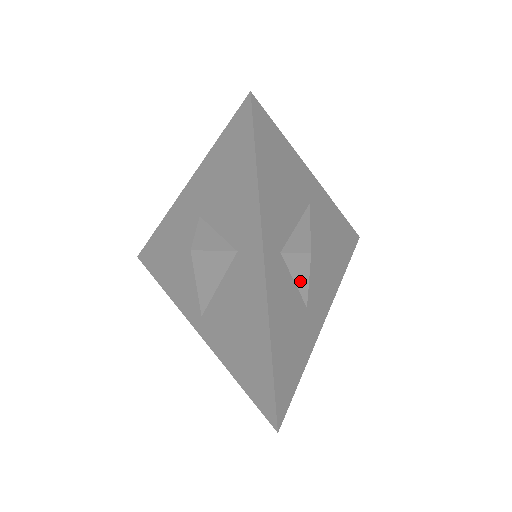
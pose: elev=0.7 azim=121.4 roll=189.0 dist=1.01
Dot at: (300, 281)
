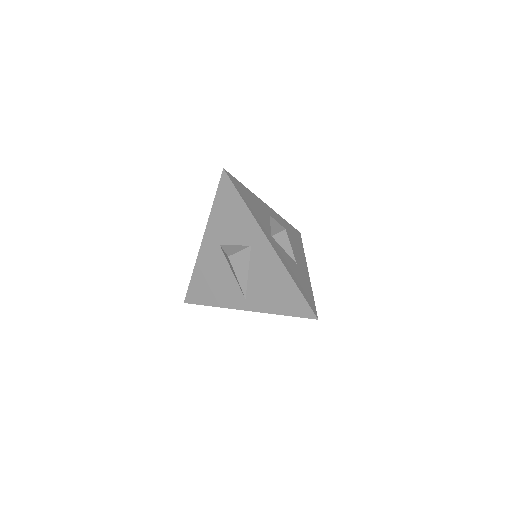
Dot at: (287, 249)
